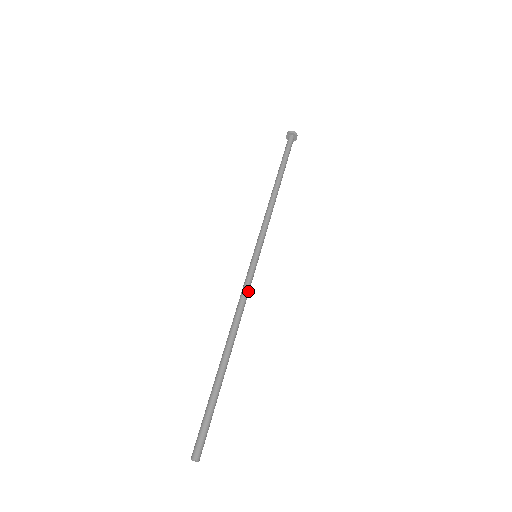
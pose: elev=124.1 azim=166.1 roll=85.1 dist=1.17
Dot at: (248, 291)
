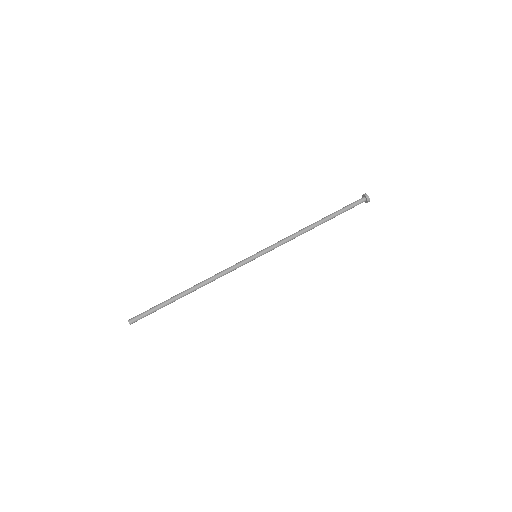
Dot at: (229, 269)
